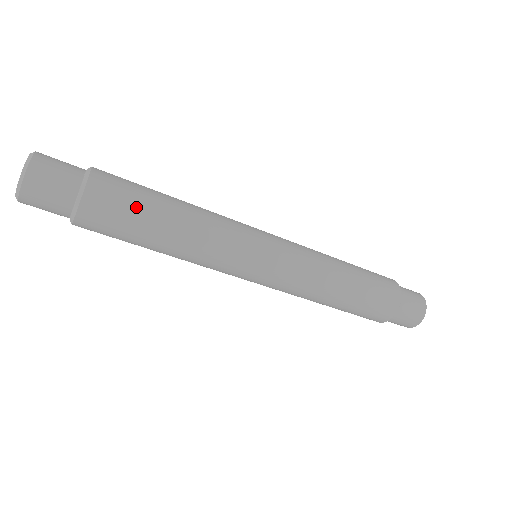
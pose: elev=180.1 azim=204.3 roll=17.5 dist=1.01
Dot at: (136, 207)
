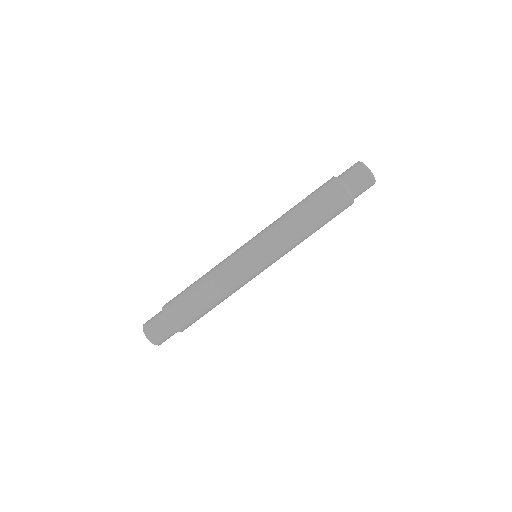
Dot at: (183, 294)
